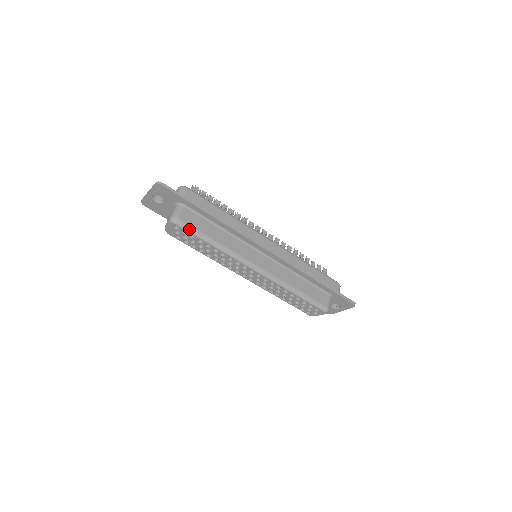
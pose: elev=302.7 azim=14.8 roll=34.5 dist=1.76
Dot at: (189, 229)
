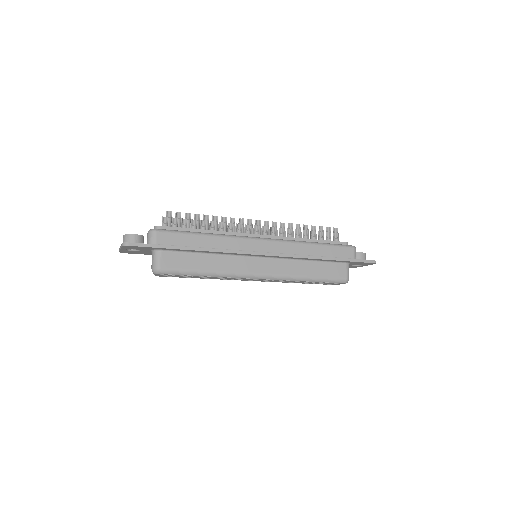
Dot at: (175, 273)
